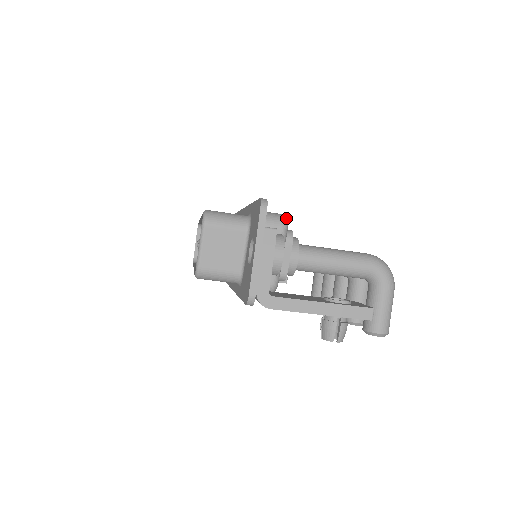
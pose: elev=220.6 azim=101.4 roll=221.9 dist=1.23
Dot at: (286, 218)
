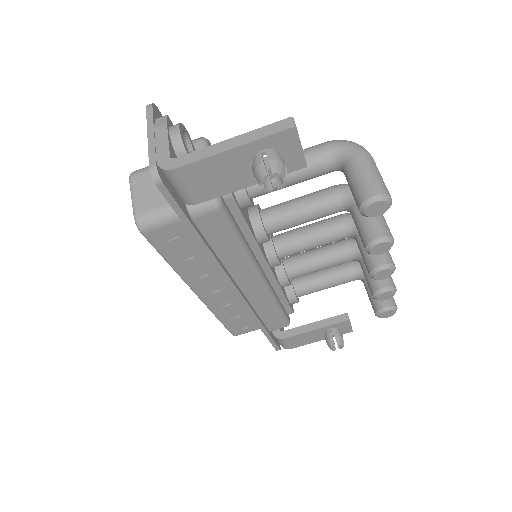
Dot at: occluded
